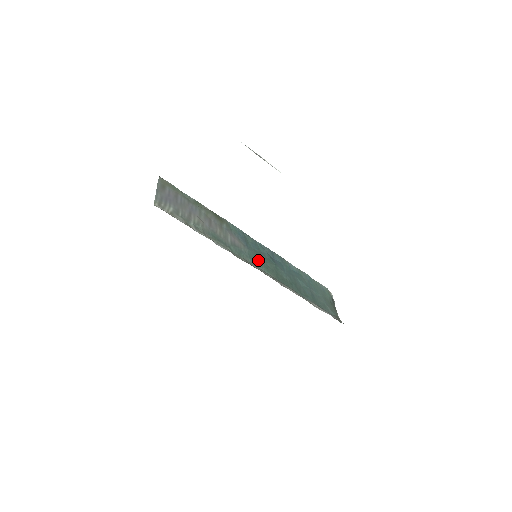
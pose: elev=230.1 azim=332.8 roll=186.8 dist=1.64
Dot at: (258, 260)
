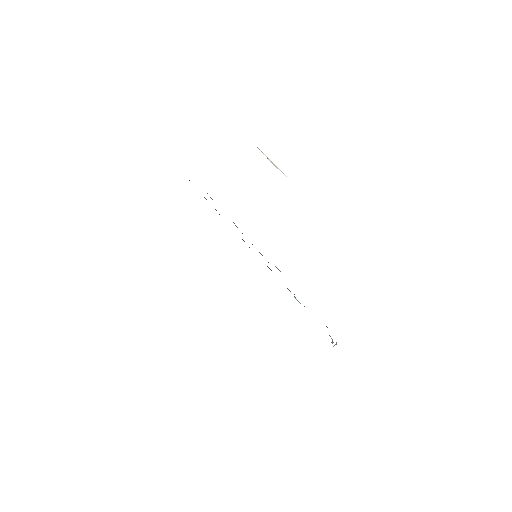
Dot at: occluded
